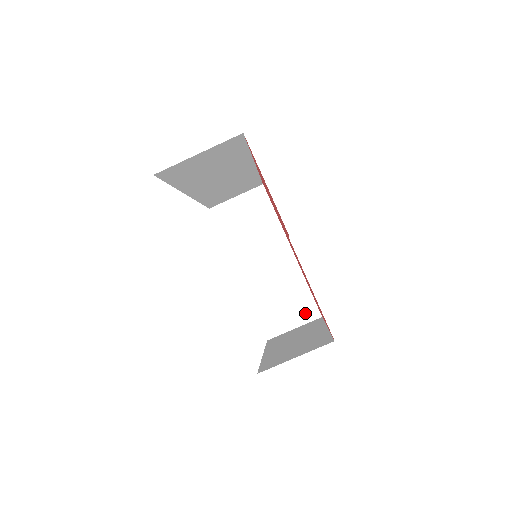
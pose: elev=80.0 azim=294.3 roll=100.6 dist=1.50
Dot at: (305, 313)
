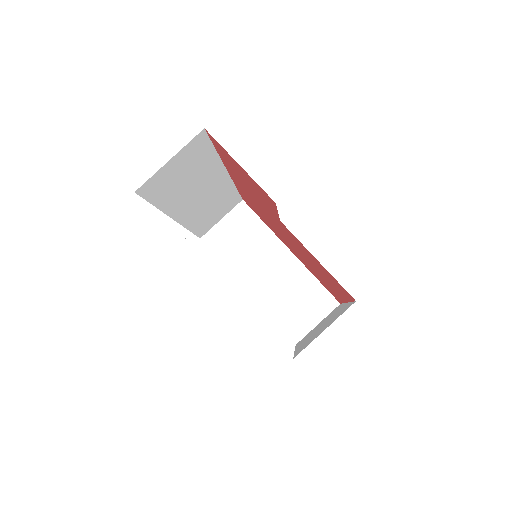
Dot at: (323, 306)
